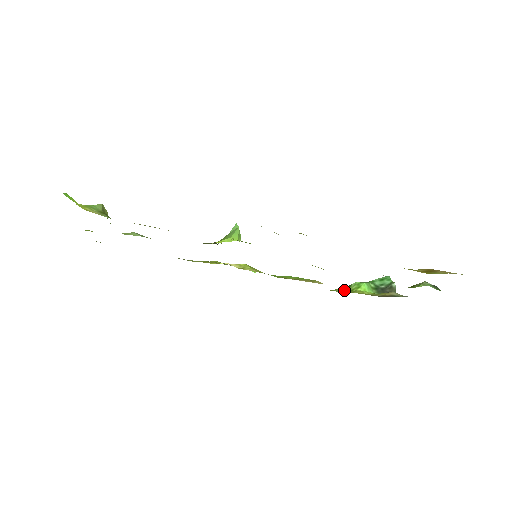
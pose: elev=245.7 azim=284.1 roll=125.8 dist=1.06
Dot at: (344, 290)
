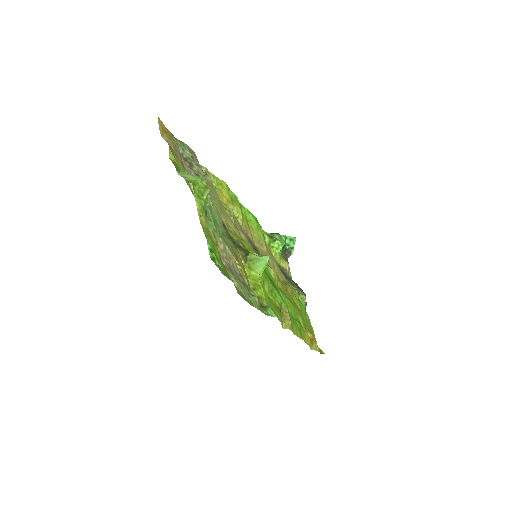
Dot at: (270, 241)
